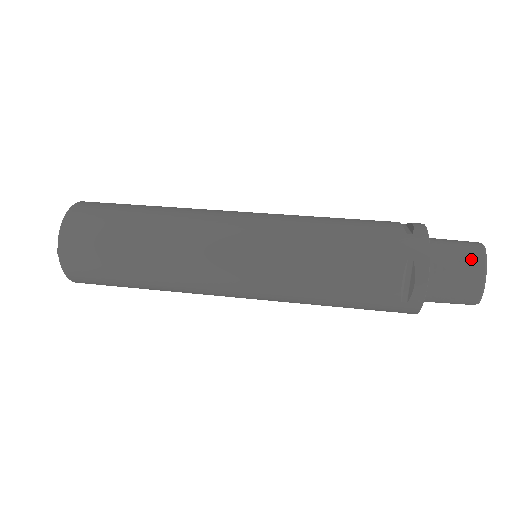
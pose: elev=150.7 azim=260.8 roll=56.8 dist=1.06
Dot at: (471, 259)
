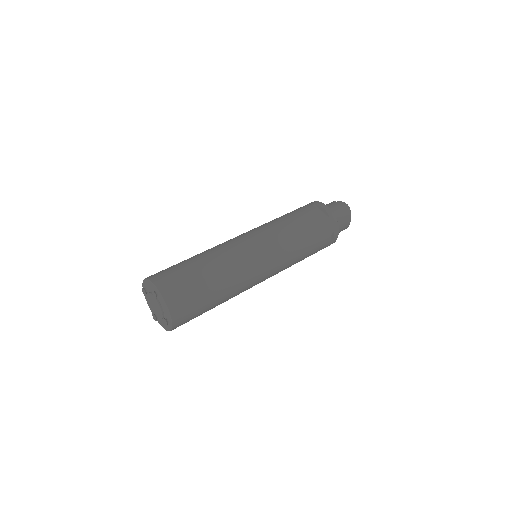
Dot at: (347, 216)
